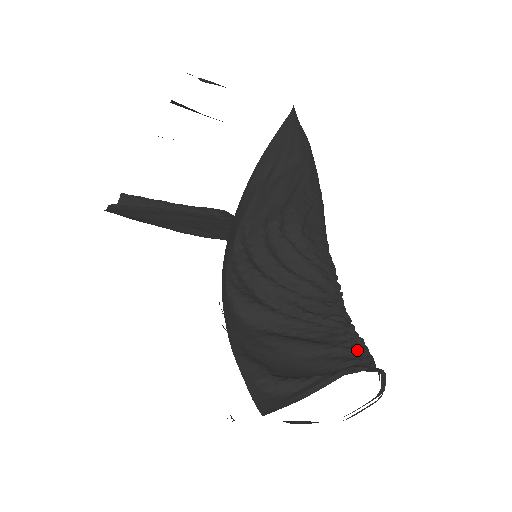
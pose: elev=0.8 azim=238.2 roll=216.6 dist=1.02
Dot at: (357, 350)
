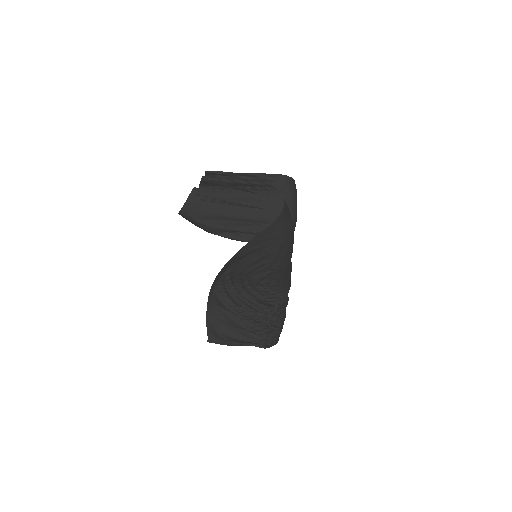
Dot at: (262, 335)
